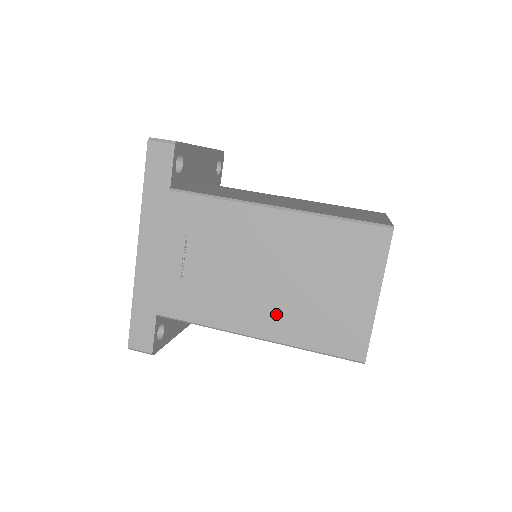
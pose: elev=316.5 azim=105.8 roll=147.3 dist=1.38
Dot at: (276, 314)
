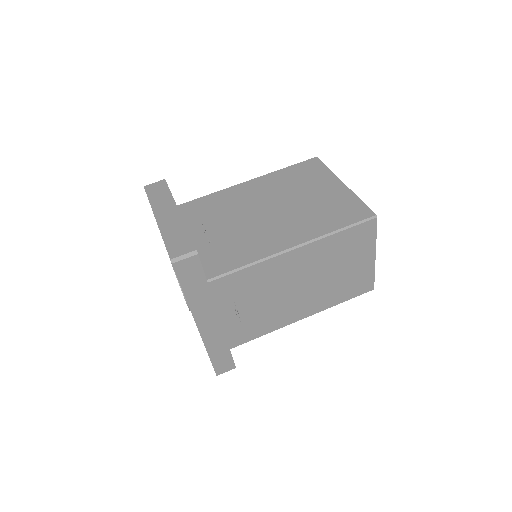
Dot at: (314, 300)
